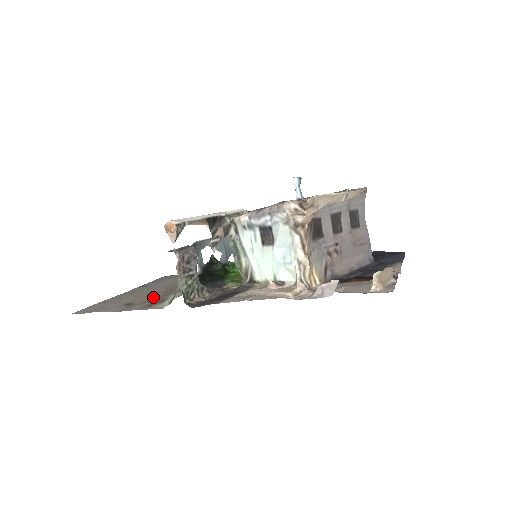
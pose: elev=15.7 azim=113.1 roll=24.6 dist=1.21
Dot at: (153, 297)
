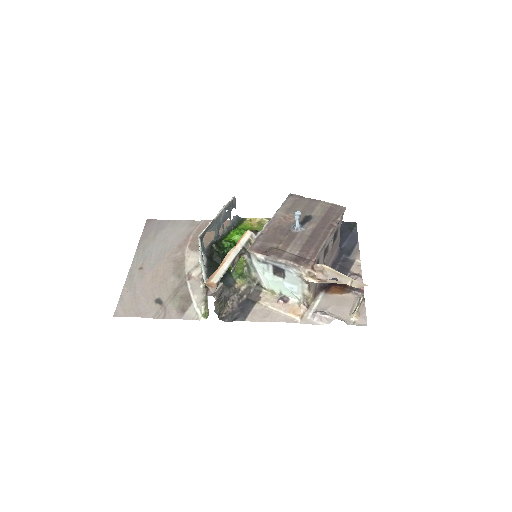
Dot at: (173, 287)
